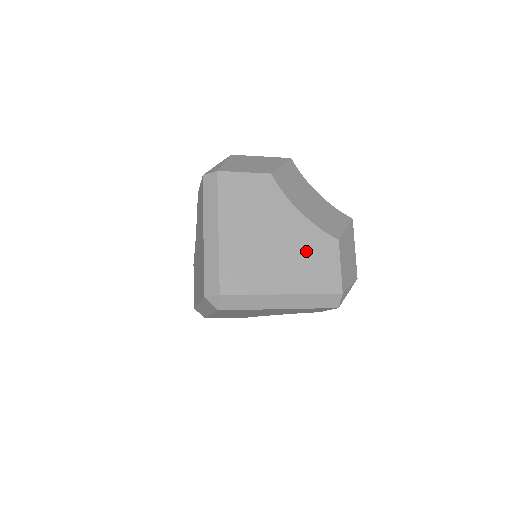
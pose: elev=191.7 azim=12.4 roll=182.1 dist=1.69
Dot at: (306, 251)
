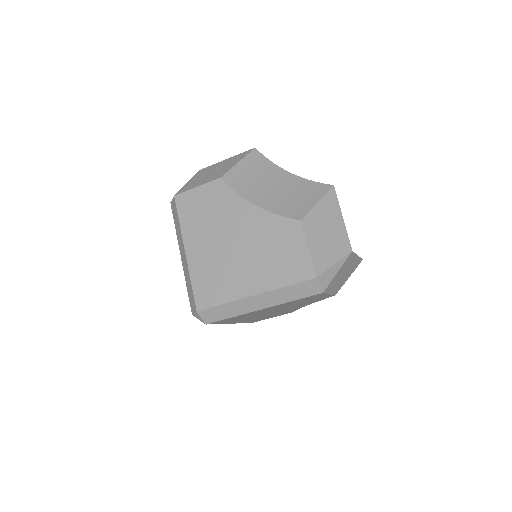
Dot at: (268, 244)
